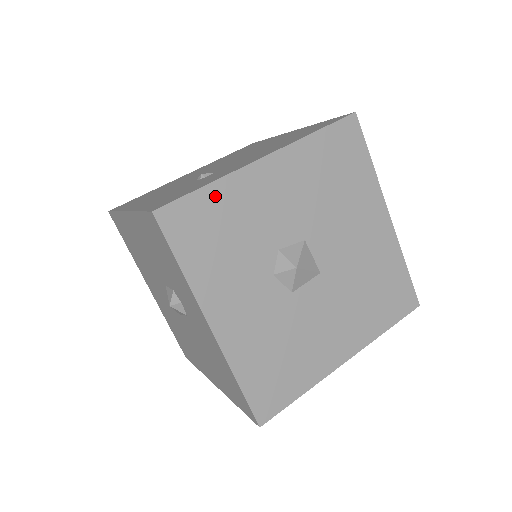
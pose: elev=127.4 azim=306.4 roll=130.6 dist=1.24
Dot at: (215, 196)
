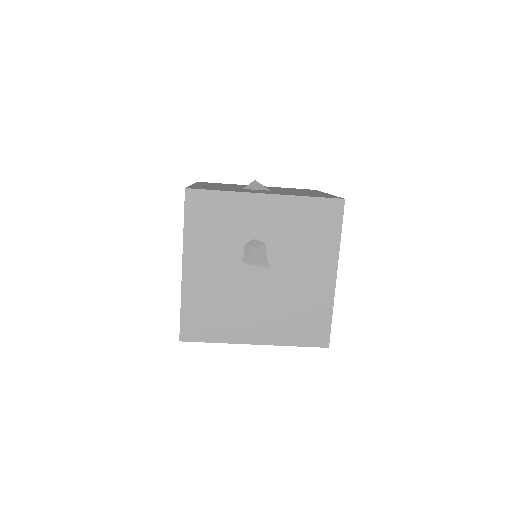
Dot at: occluded
